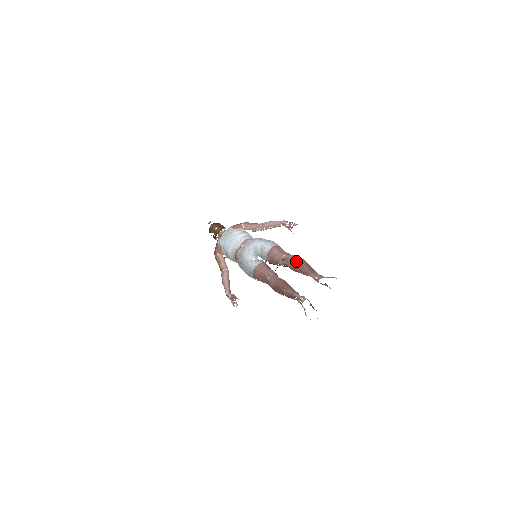
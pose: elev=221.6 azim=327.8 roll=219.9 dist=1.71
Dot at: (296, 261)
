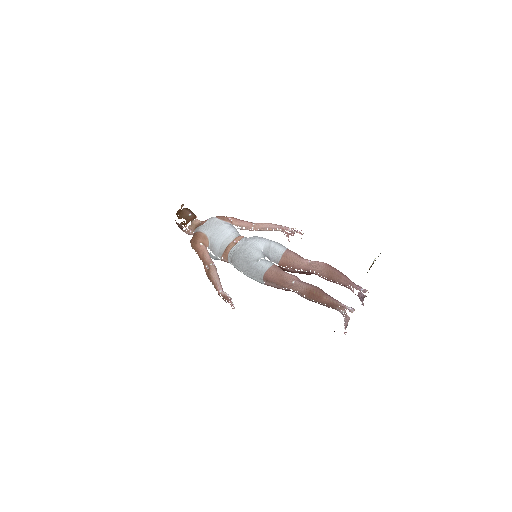
Dot at: (332, 269)
